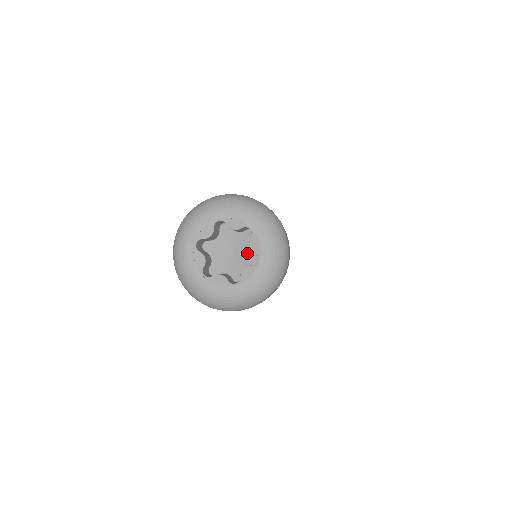
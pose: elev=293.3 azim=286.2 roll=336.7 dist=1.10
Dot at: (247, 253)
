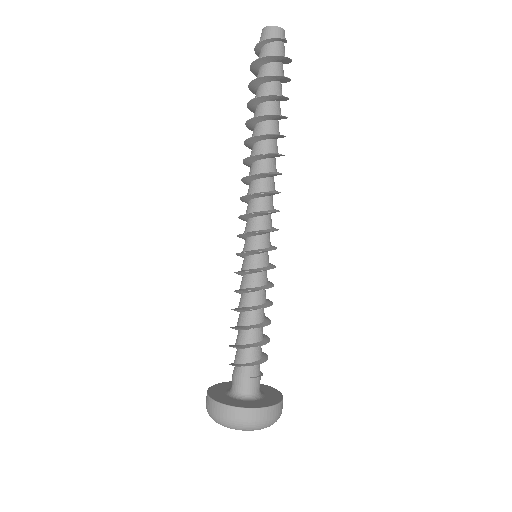
Dot at: occluded
